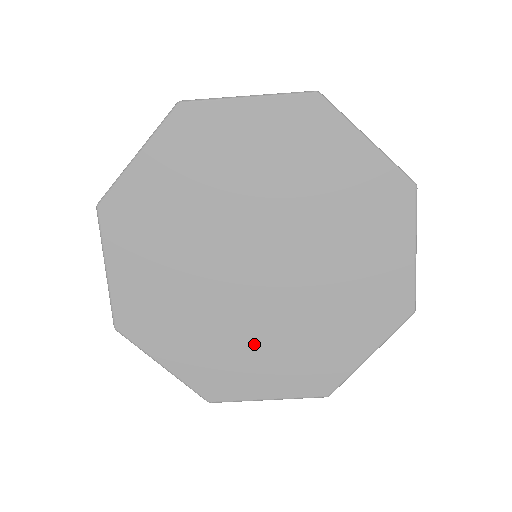
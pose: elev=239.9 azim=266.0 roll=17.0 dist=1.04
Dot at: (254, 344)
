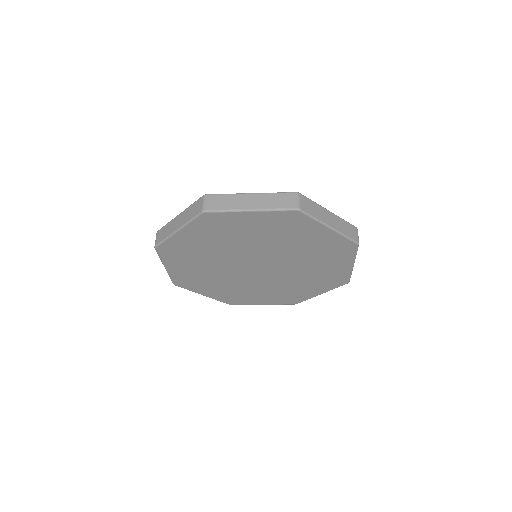
Dot at: (255, 290)
